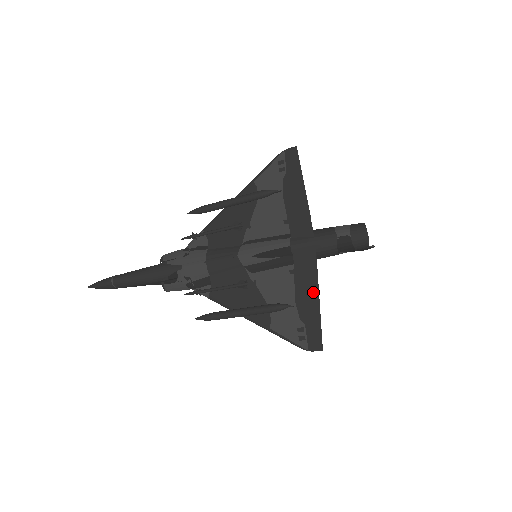
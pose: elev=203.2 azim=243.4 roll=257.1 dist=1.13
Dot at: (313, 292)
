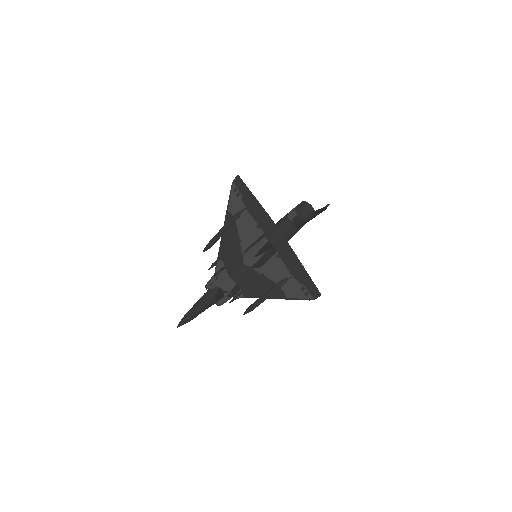
Dot at: (296, 262)
